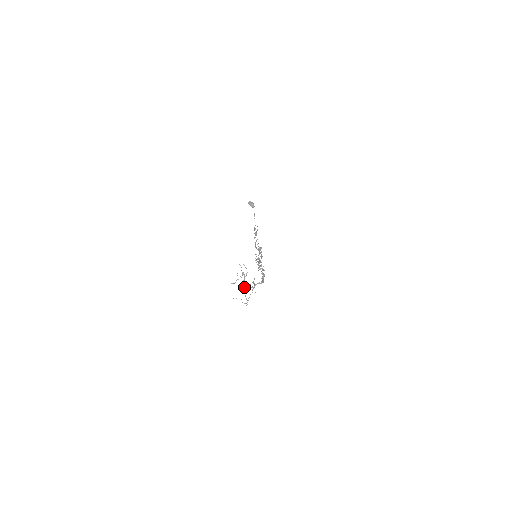
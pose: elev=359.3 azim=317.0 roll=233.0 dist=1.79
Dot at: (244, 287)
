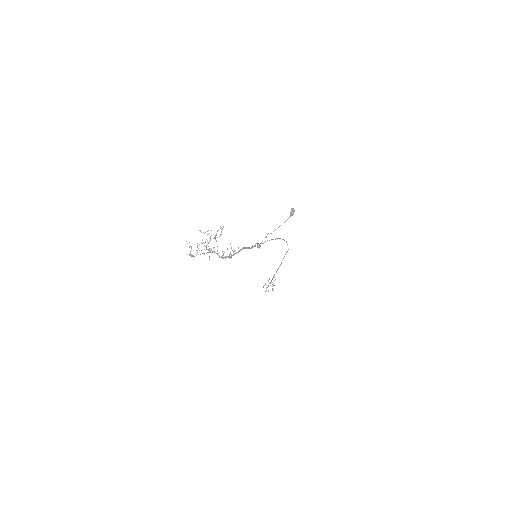
Dot at: occluded
